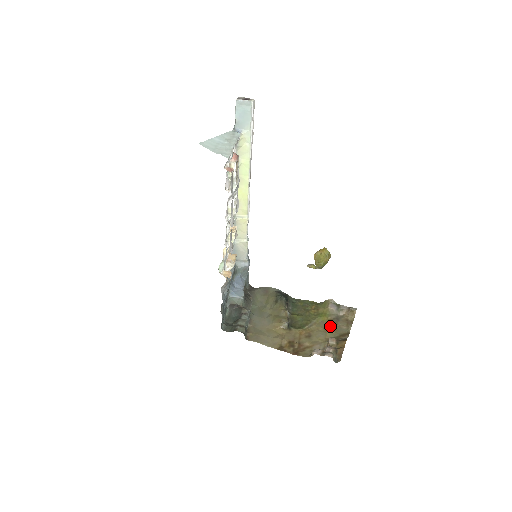
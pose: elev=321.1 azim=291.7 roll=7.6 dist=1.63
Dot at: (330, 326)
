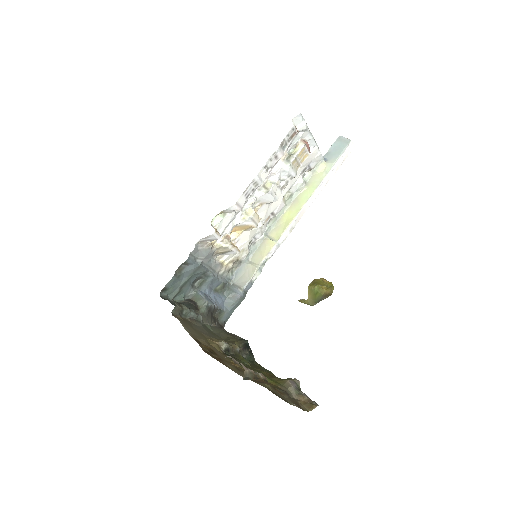
Dot at: (272, 386)
